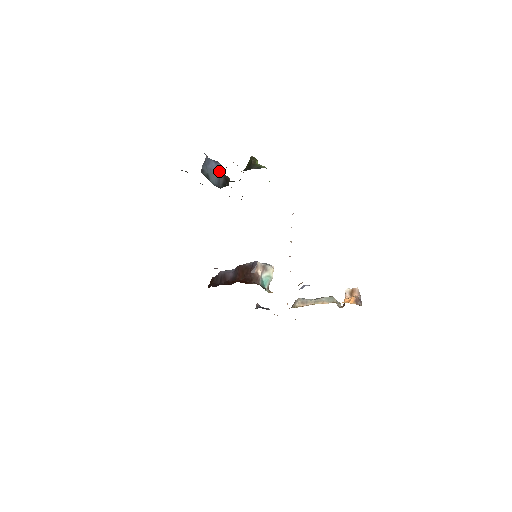
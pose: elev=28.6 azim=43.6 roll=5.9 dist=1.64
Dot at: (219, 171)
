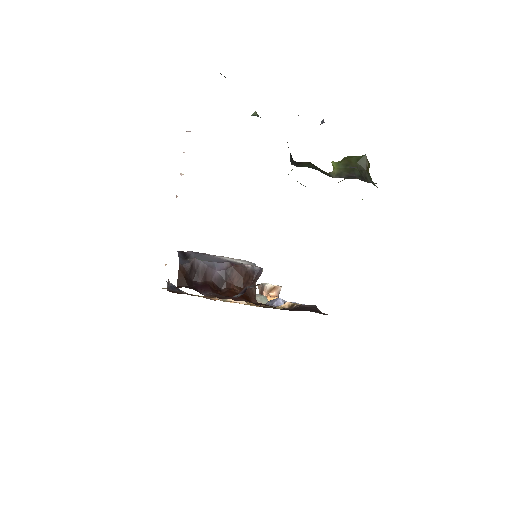
Dot at: occluded
